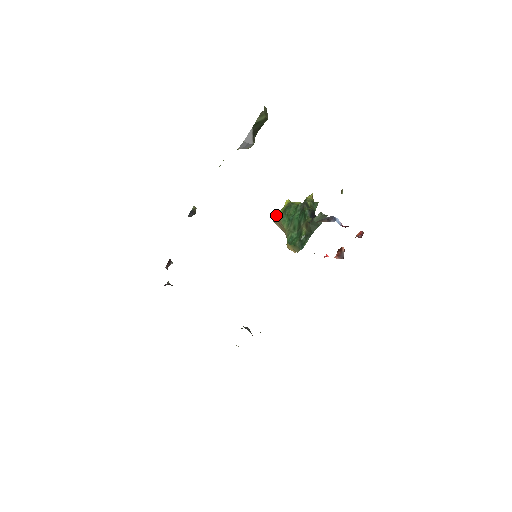
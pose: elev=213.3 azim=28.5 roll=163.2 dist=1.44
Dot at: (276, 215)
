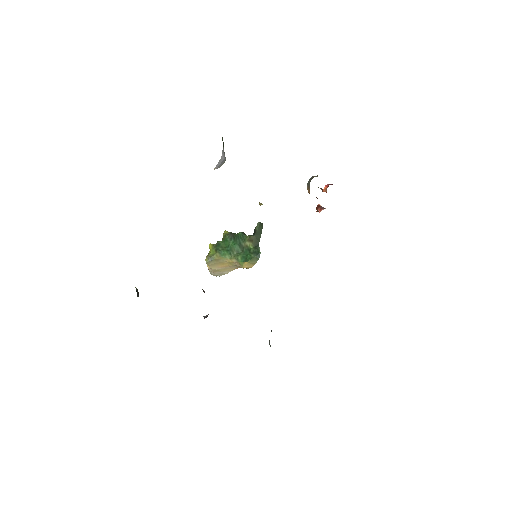
Dot at: (211, 257)
